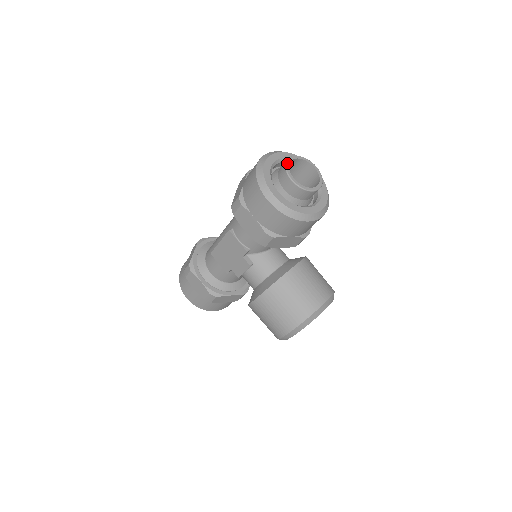
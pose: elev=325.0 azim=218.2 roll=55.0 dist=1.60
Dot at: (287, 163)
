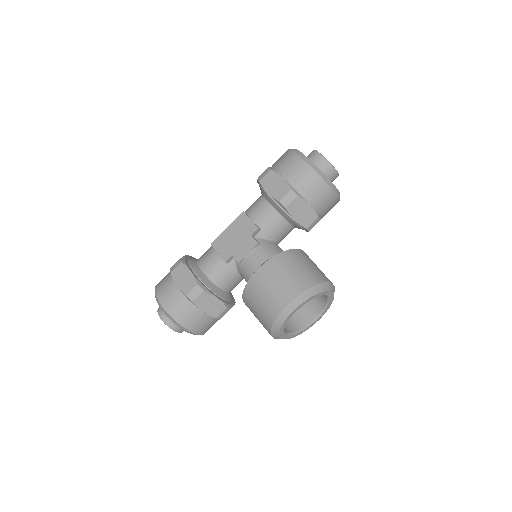
Dot at: occluded
